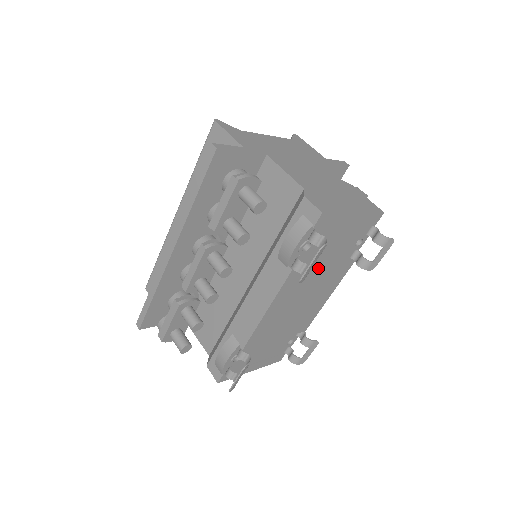
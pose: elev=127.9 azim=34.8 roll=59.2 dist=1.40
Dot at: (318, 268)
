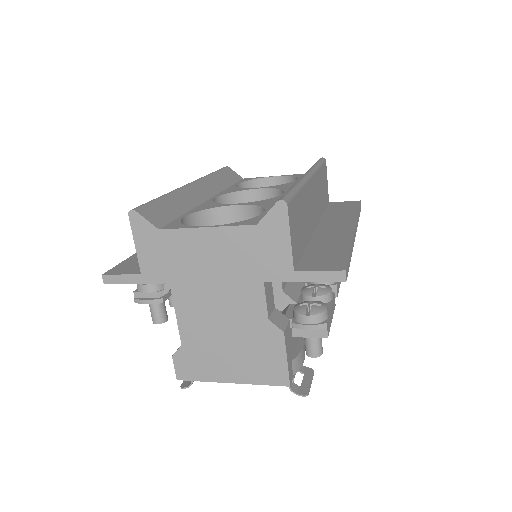
Dot at: occluded
